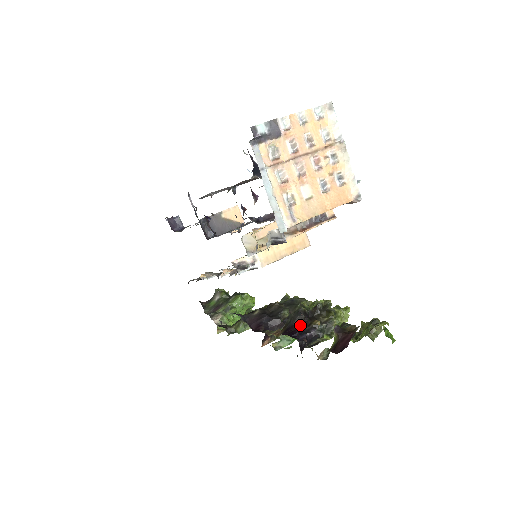
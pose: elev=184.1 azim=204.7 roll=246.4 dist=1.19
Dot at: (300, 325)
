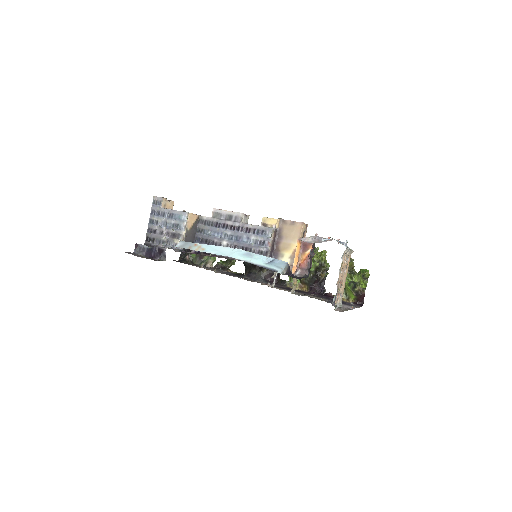
Dot at: (317, 283)
